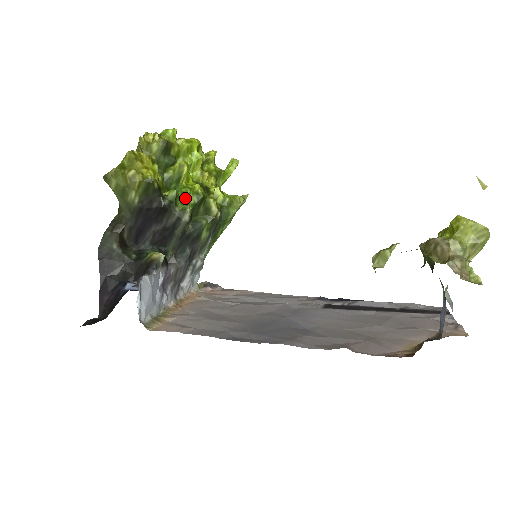
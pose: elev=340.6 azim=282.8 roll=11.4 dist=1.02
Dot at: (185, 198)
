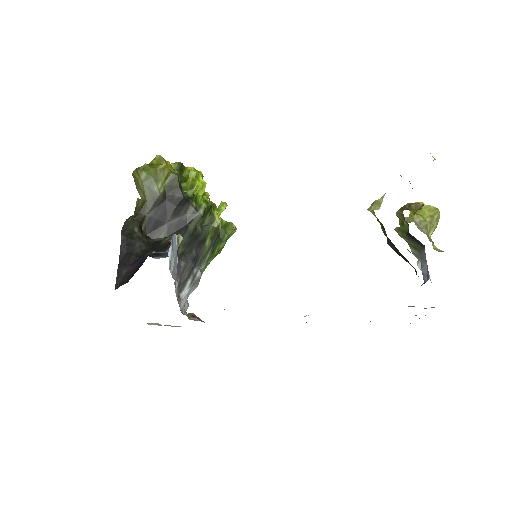
Dot at: (197, 202)
